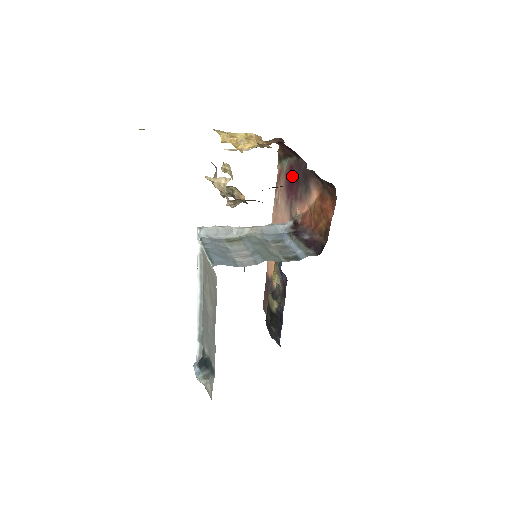
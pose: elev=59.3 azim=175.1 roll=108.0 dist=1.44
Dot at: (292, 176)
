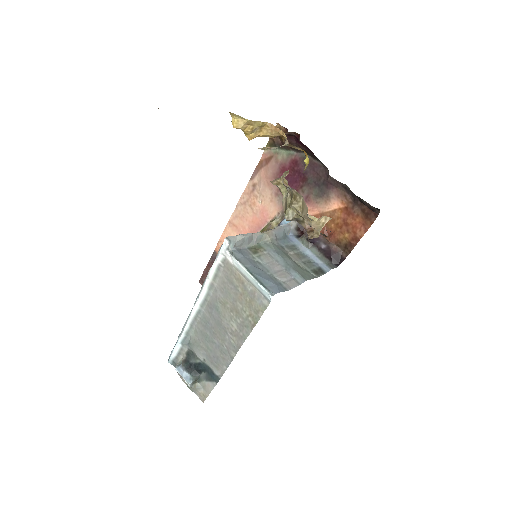
Dot at: (295, 172)
